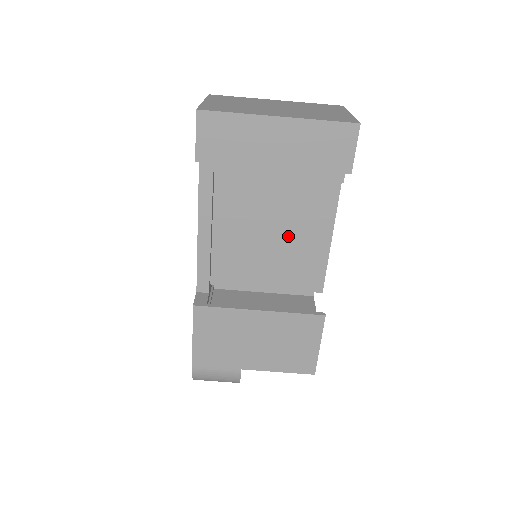
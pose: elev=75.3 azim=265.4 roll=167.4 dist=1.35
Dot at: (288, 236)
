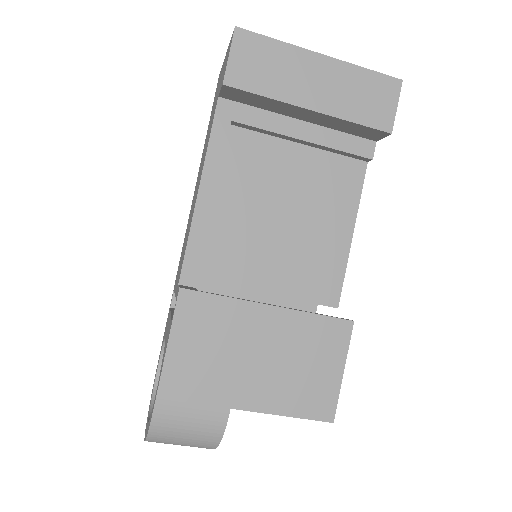
Dot at: (304, 223)
